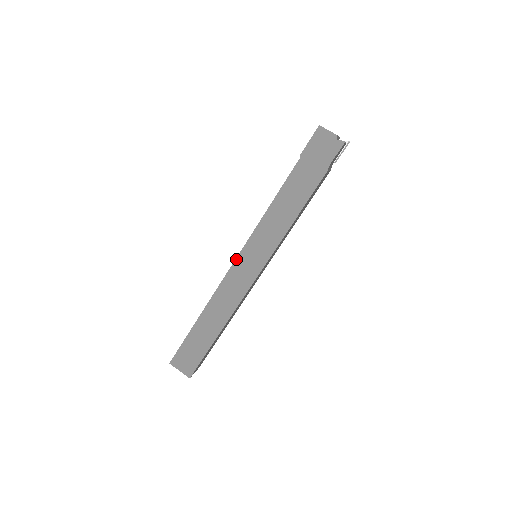
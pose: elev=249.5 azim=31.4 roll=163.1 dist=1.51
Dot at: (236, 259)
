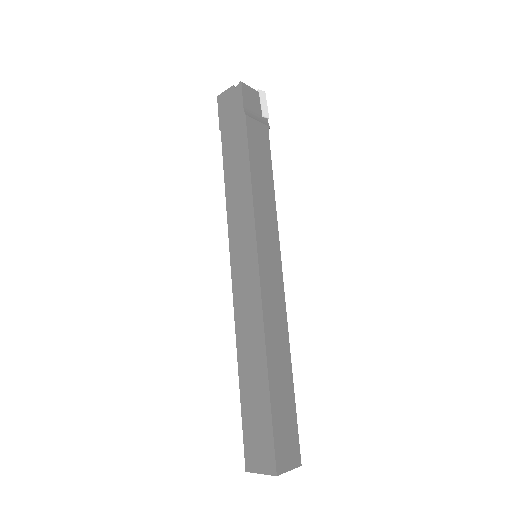
Dot at: (231, 270)
